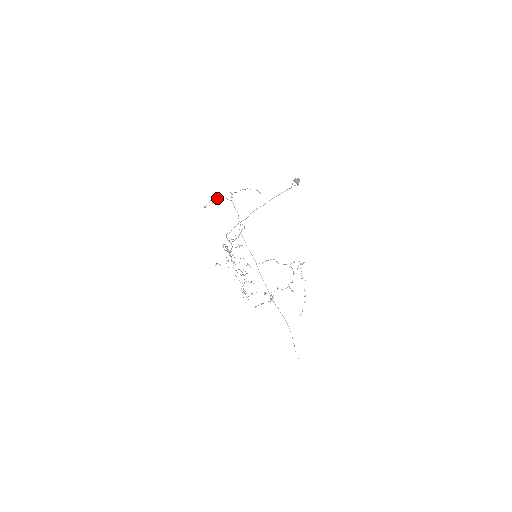
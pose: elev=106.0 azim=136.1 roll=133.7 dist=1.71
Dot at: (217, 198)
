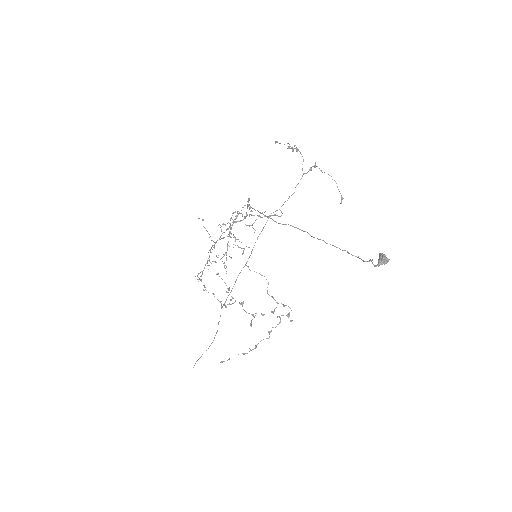
Dot at: (298, 149)
